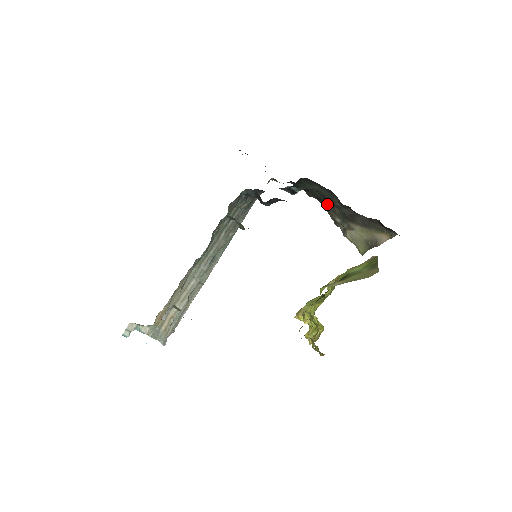
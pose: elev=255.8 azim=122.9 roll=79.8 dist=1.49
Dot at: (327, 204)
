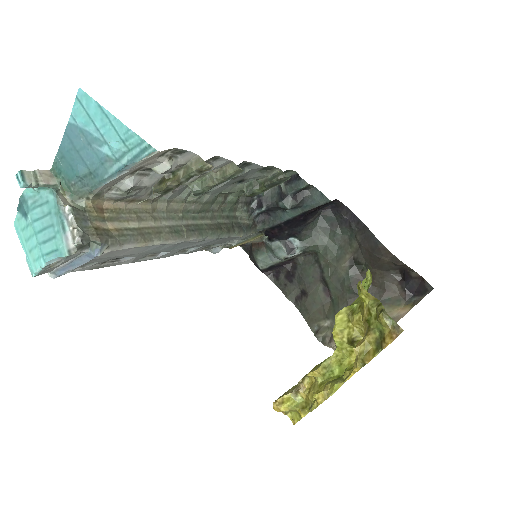
Dot at: (314, 299)
